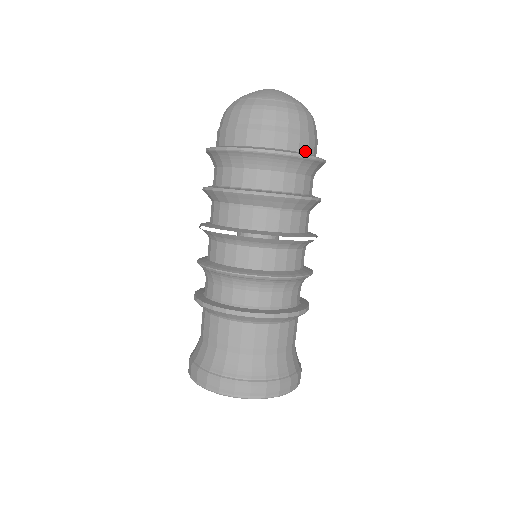
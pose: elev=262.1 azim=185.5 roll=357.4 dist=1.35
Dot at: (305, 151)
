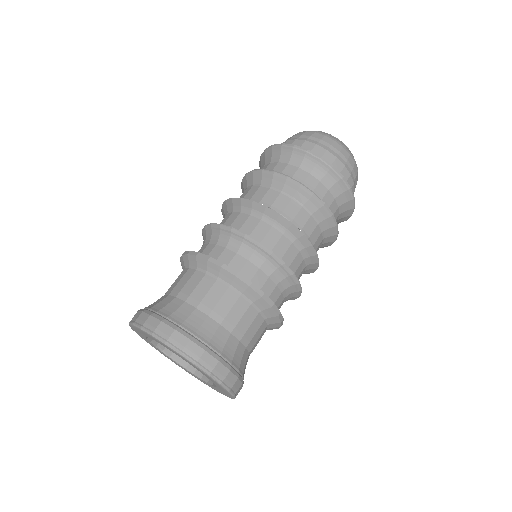
Dot at: occluded
